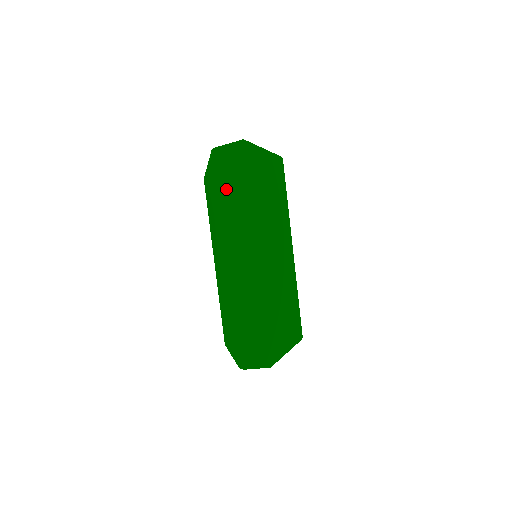
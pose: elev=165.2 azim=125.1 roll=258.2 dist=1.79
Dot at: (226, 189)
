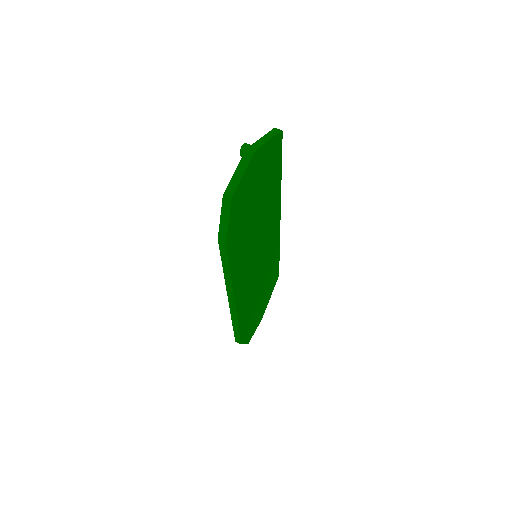
Dot at: (240, 230)
